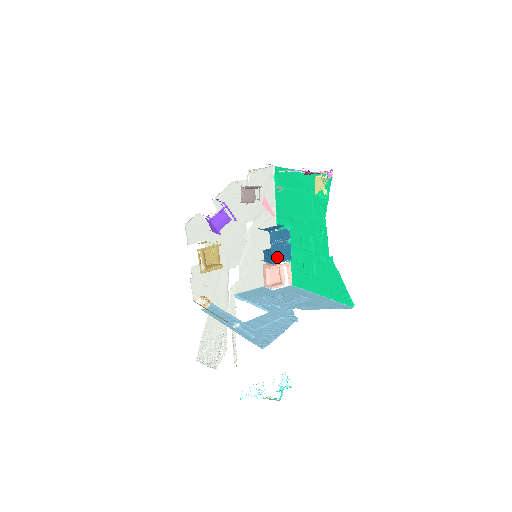
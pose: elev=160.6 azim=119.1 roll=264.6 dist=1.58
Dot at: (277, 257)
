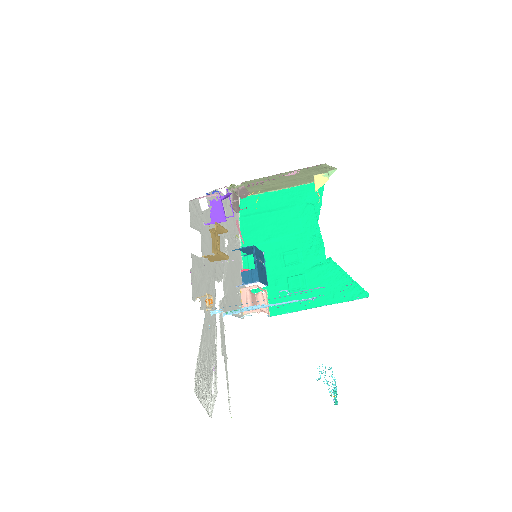
Dot at: (260, 276)
